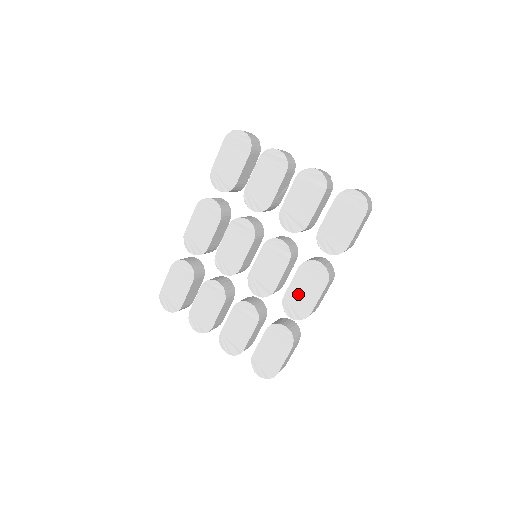
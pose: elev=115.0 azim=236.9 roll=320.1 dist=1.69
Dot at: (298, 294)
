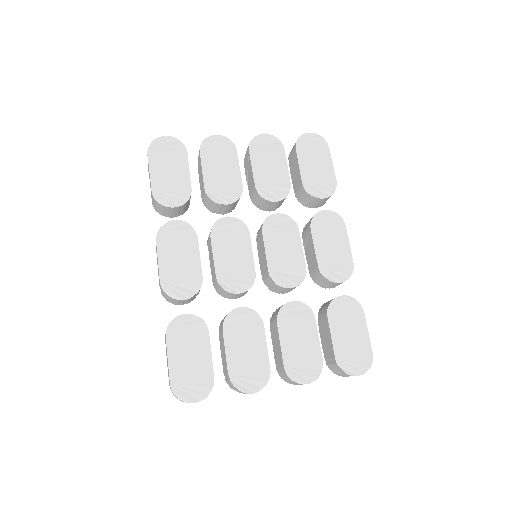
Dot at: (329, 254)
